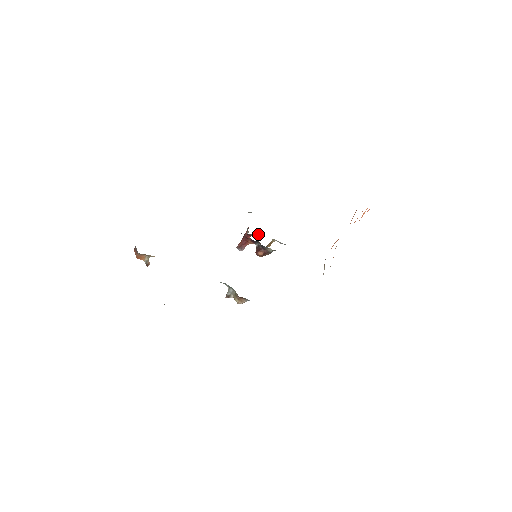
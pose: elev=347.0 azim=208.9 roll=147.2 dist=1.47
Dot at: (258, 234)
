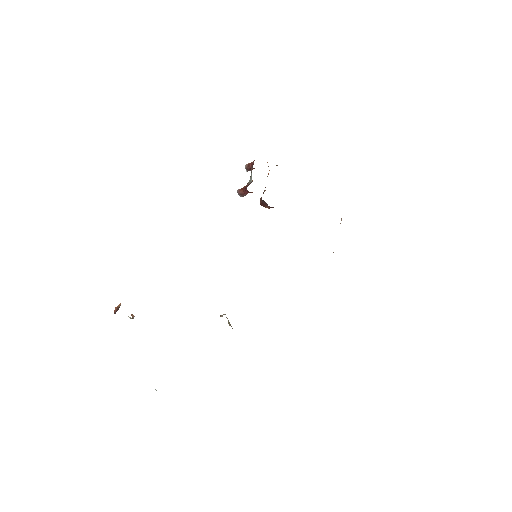
Dot at: occluded
